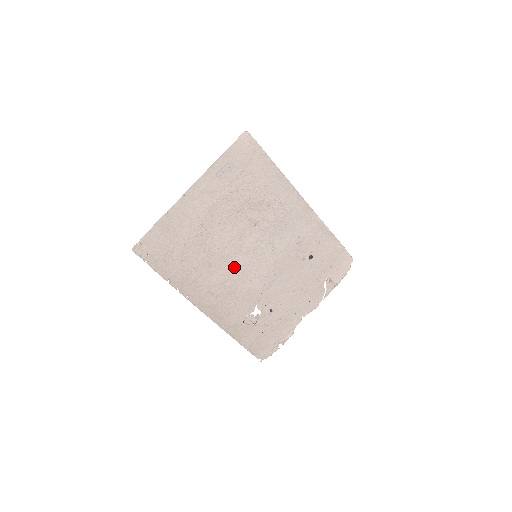
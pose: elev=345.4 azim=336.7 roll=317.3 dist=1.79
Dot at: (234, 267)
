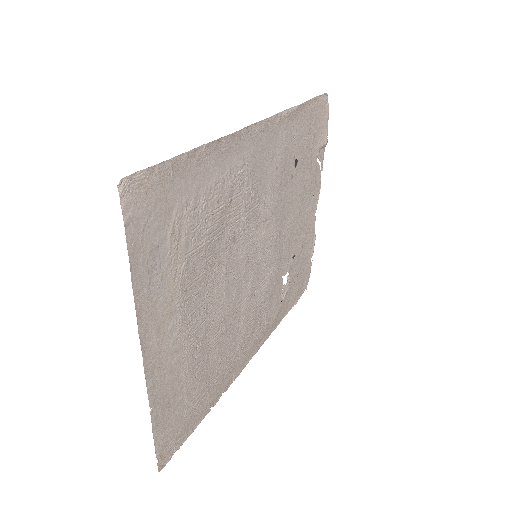
Dot at: (247, 298)
